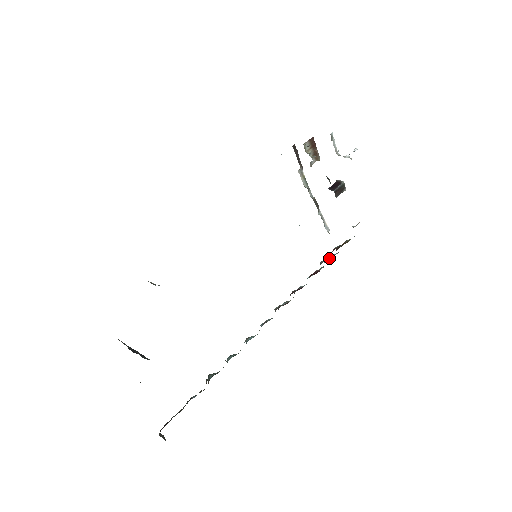
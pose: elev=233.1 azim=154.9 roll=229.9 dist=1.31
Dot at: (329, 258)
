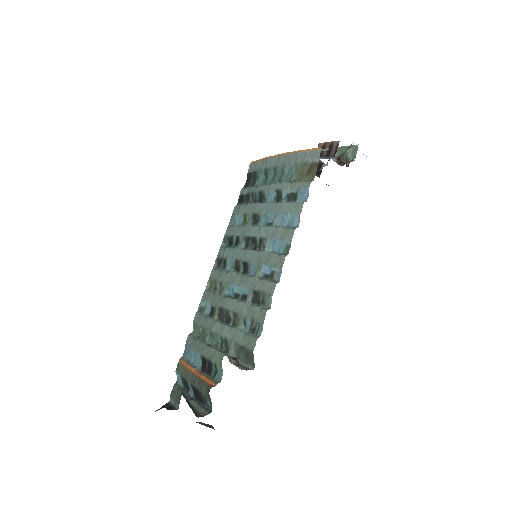
Dot at: occluded
